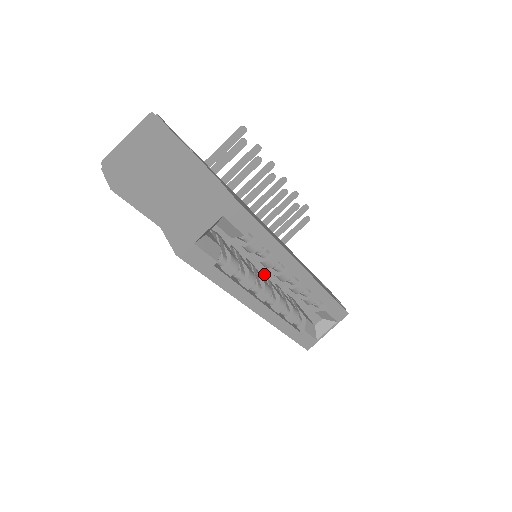
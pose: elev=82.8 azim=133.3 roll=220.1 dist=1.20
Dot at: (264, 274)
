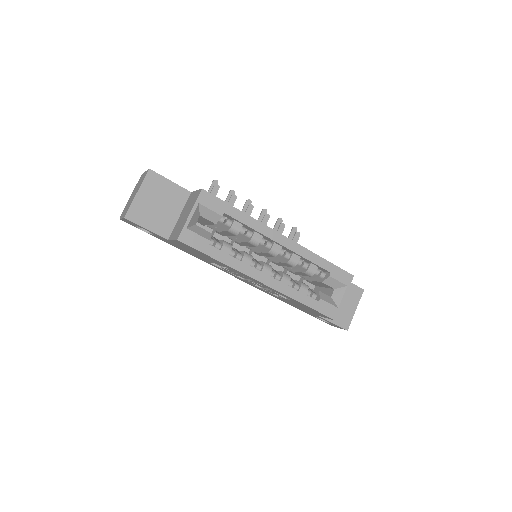
Dot at: occluded
